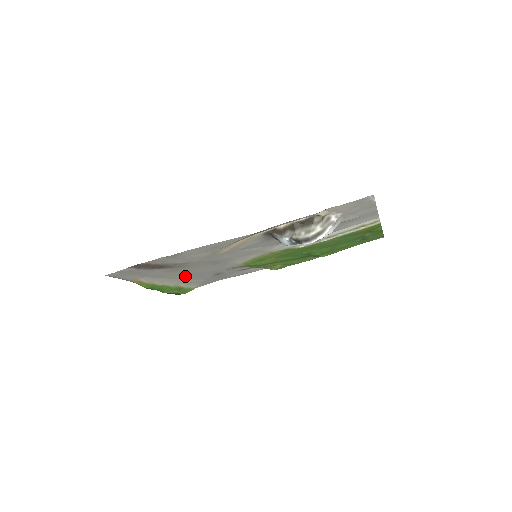
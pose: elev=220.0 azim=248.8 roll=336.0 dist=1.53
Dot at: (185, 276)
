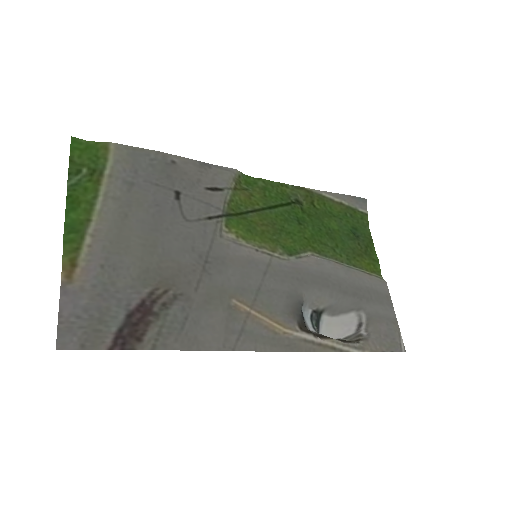
Dot at: (140, 228)
